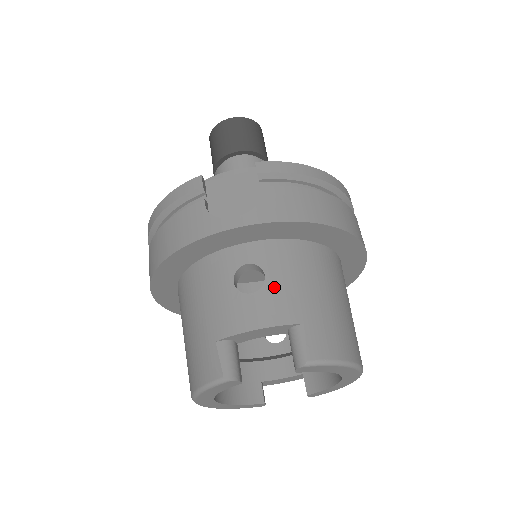
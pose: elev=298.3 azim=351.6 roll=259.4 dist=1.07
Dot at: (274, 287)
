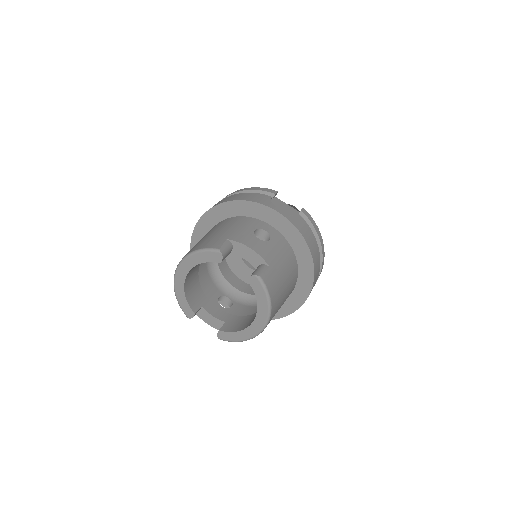
Dot at: (270, 246)
